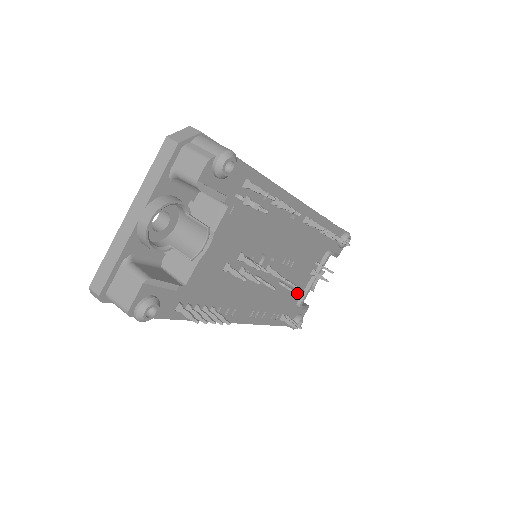
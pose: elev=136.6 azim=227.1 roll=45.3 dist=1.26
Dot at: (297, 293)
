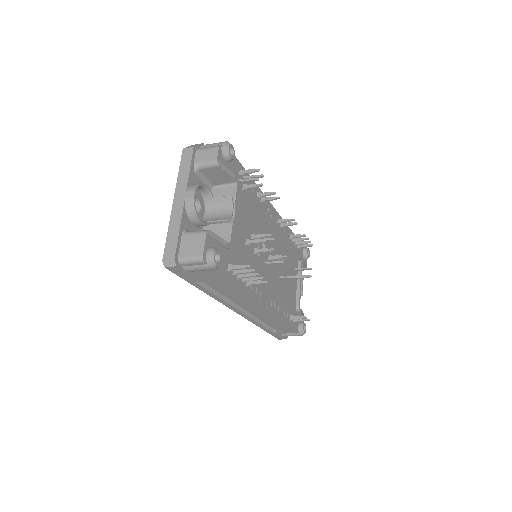
Dot at: (297, 277)
